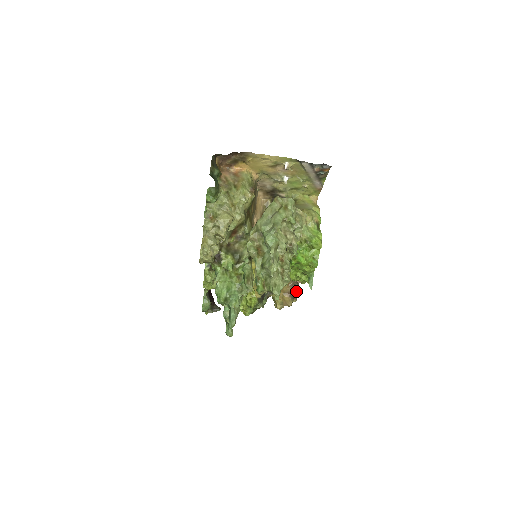
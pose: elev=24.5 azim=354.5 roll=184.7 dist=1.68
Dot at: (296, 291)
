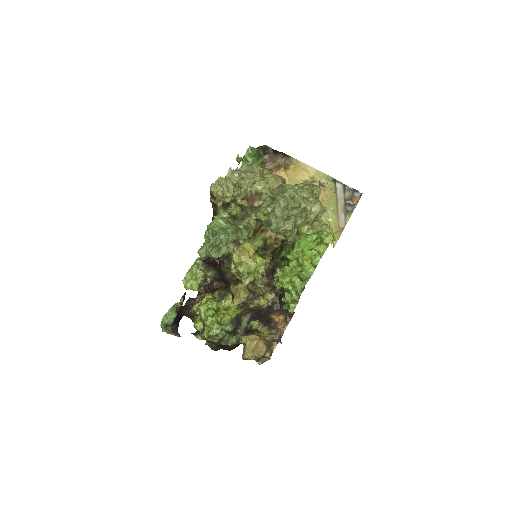
Dot at: (274, 346)
